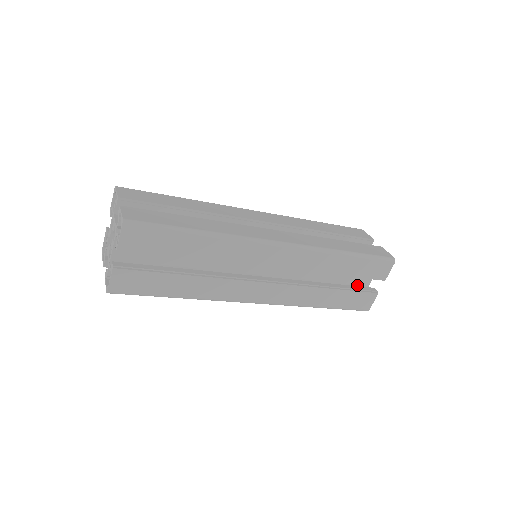
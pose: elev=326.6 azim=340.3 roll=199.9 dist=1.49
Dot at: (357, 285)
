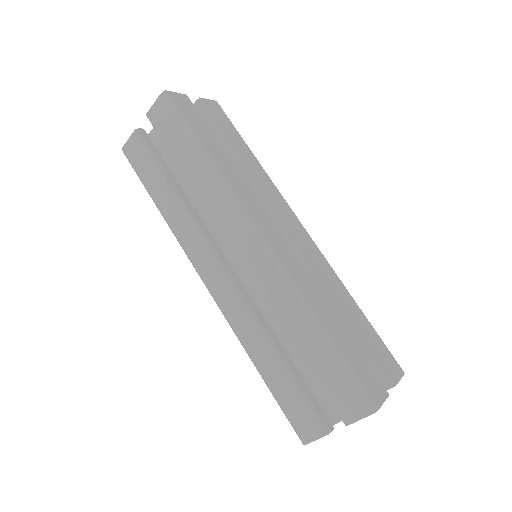
Dot at: (322, 404)
